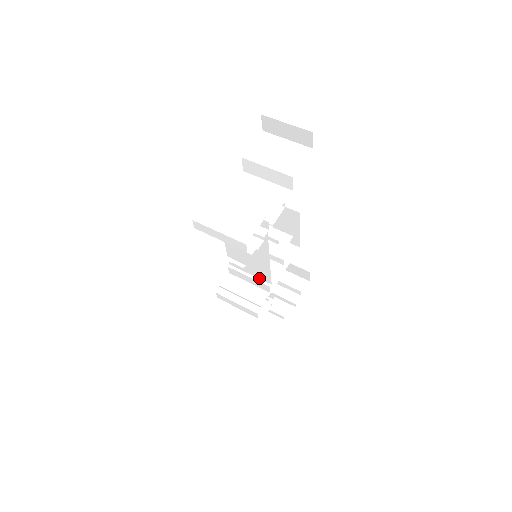
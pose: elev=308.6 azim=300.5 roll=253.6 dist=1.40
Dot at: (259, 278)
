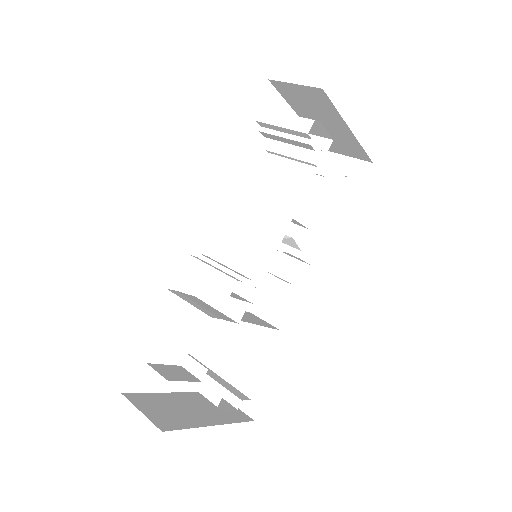
Dot at: (252, 266)
